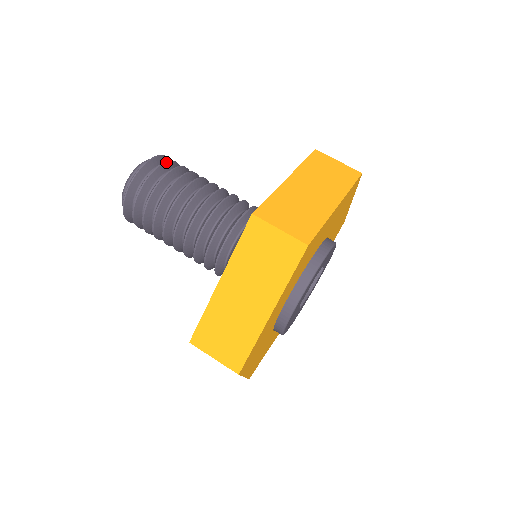
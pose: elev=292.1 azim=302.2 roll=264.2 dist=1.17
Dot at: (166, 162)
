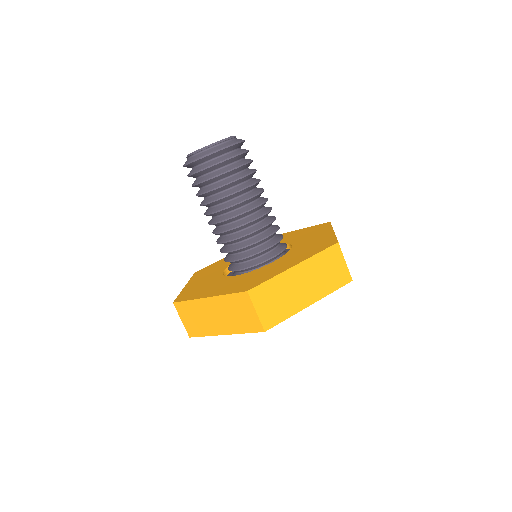
Dot at: (203, 170)
